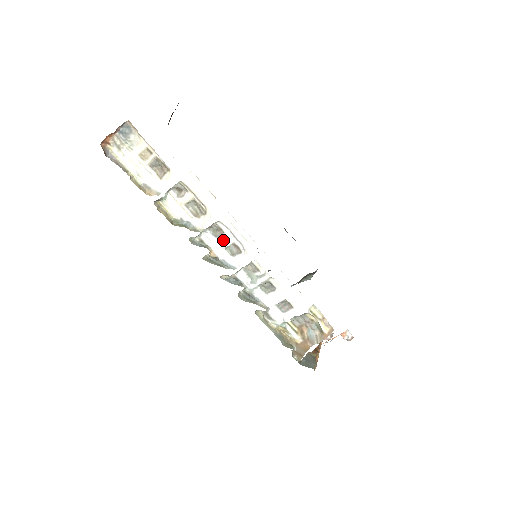
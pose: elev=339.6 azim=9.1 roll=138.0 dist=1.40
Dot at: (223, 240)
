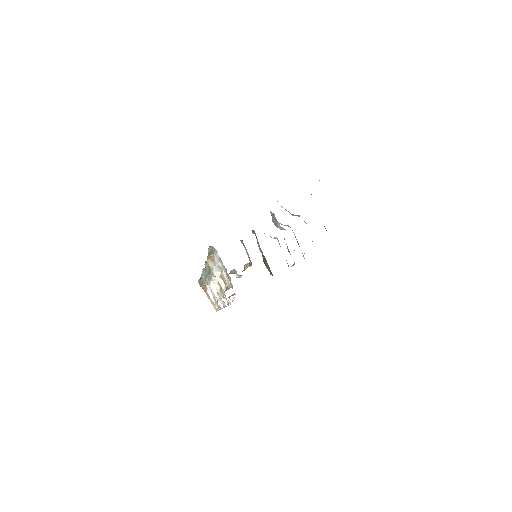
Dot at: (216, 289)
